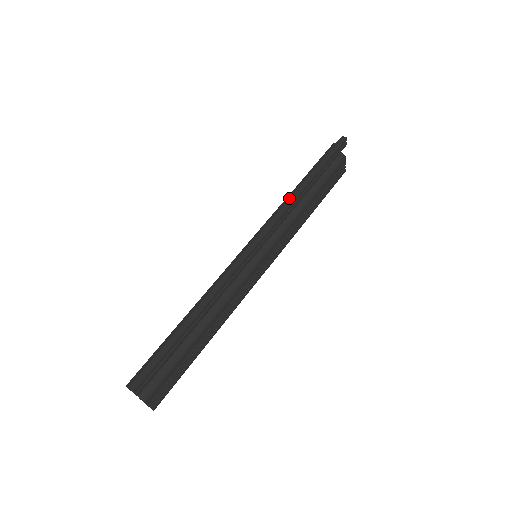
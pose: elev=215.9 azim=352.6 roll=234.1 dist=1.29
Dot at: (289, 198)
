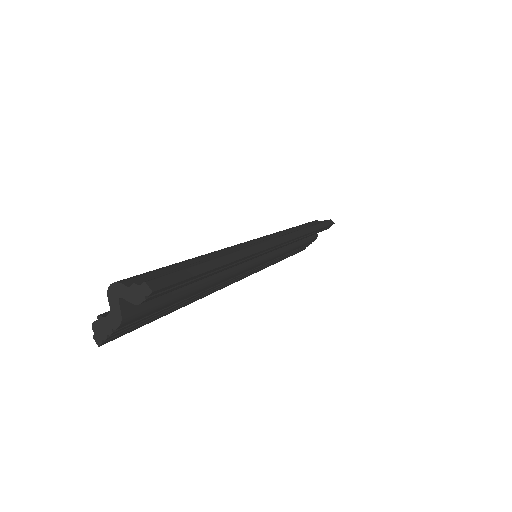
Dot at: (302, 229)
